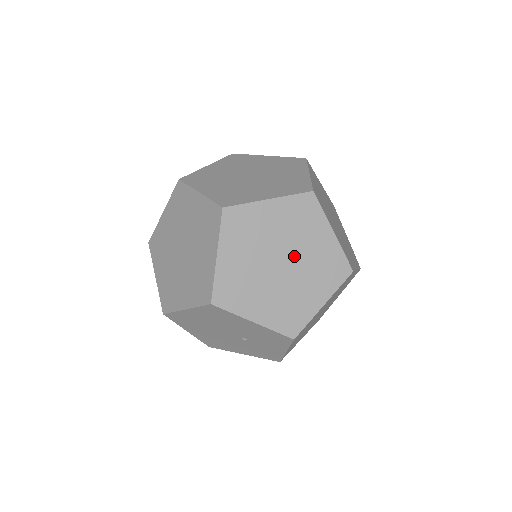
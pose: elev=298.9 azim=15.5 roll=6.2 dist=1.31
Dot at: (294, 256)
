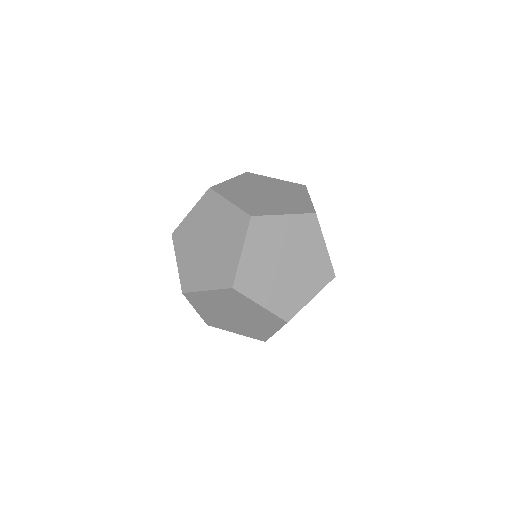
Dot at: (286, 252)
